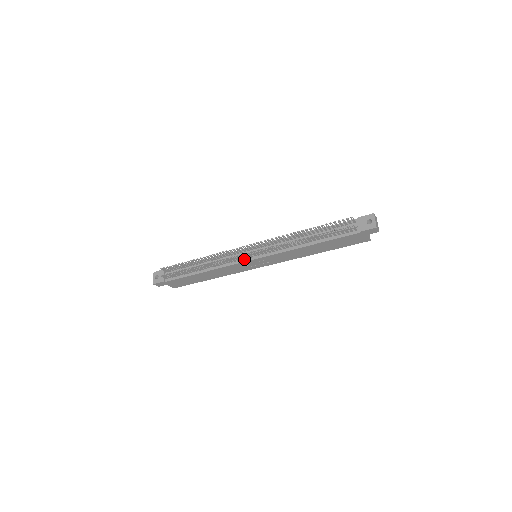
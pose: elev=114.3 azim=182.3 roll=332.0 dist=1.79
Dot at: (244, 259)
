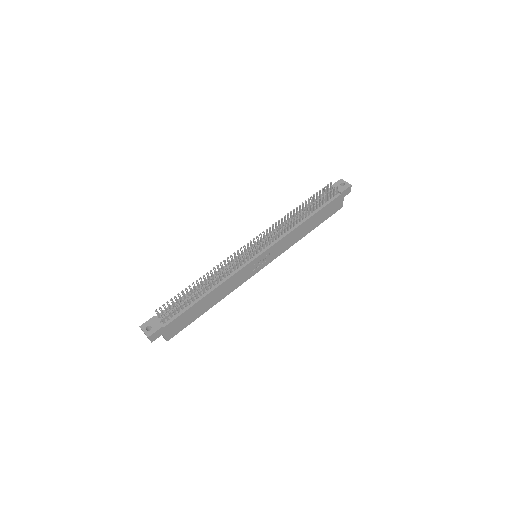
Dot at: (250, 259)
